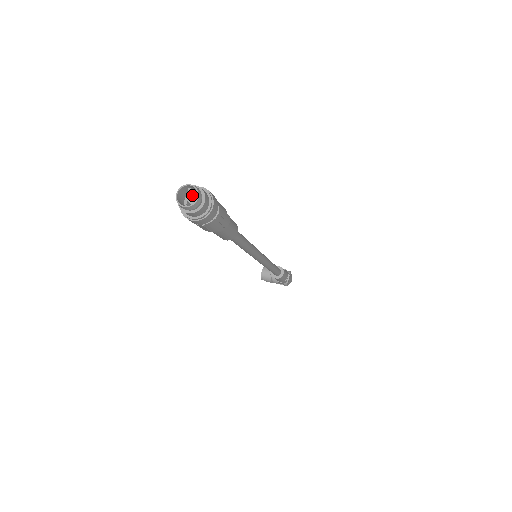
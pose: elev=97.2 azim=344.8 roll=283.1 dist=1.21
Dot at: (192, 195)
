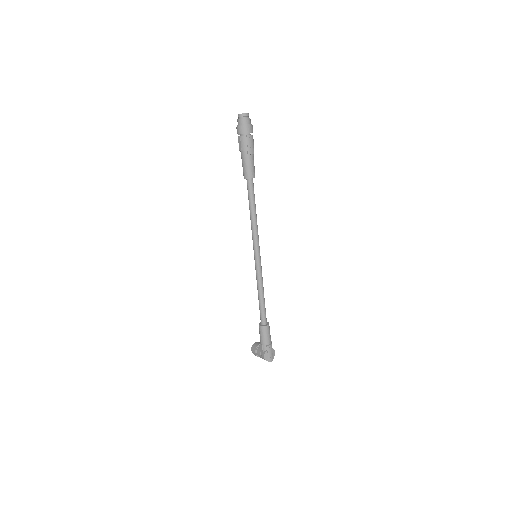
Dot at: occluded
